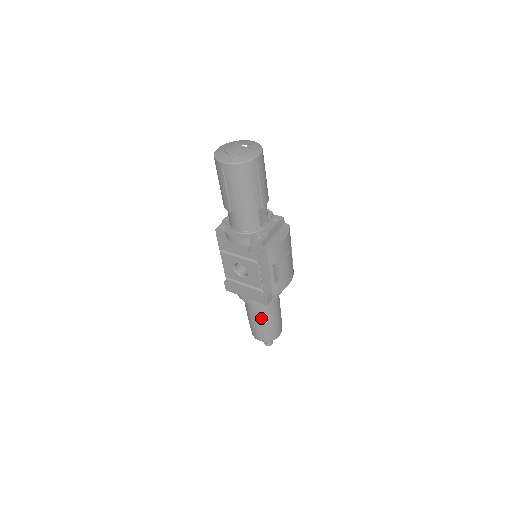
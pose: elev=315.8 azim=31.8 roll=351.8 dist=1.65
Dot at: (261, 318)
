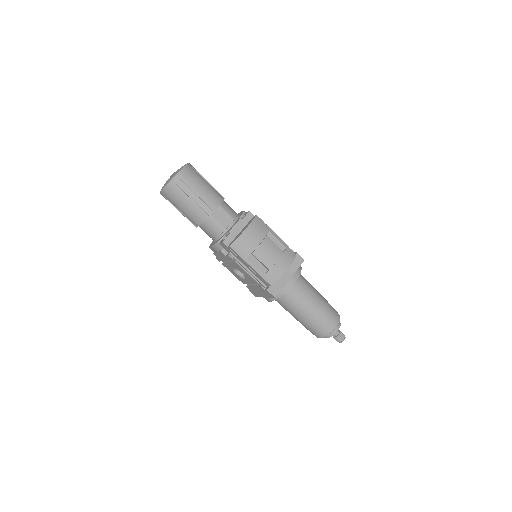
Dot at: (296, 313)
